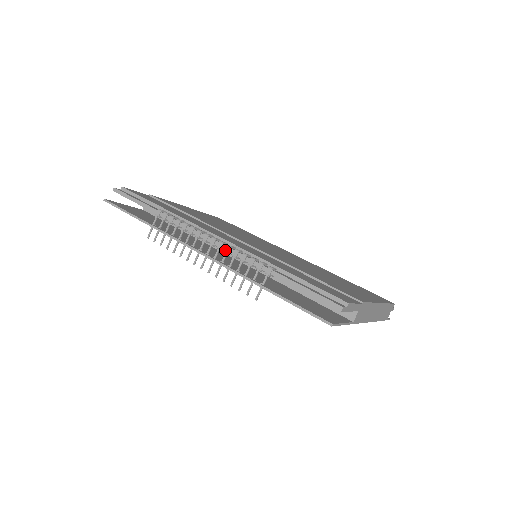
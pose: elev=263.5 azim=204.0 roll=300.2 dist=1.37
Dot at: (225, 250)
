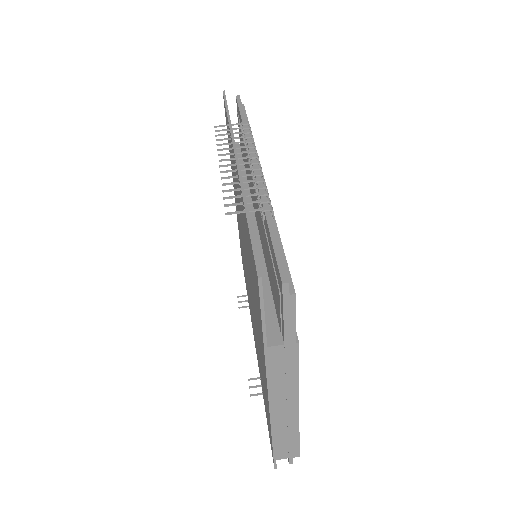
Dot at: (256, 172)
